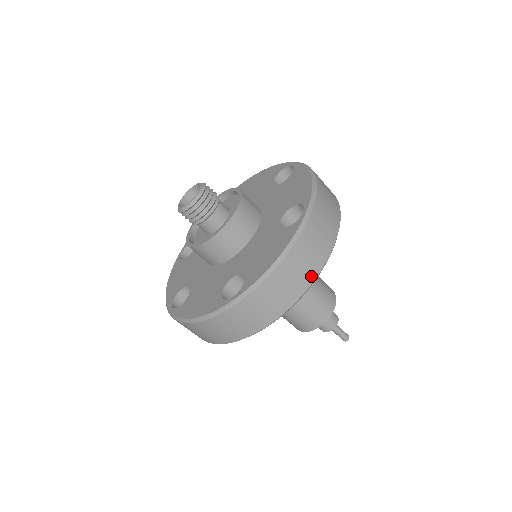
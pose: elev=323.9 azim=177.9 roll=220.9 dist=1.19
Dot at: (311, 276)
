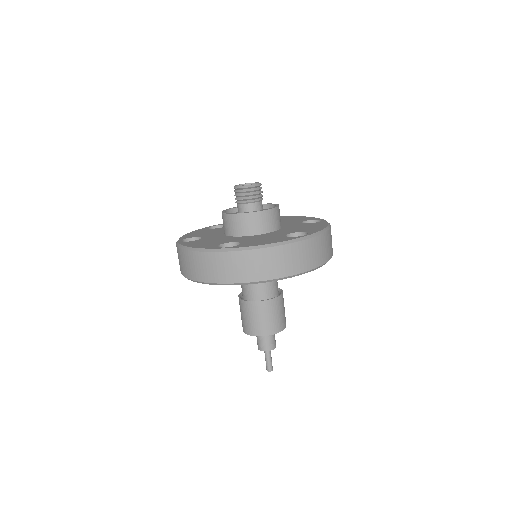
Dot at: (280, 274)
